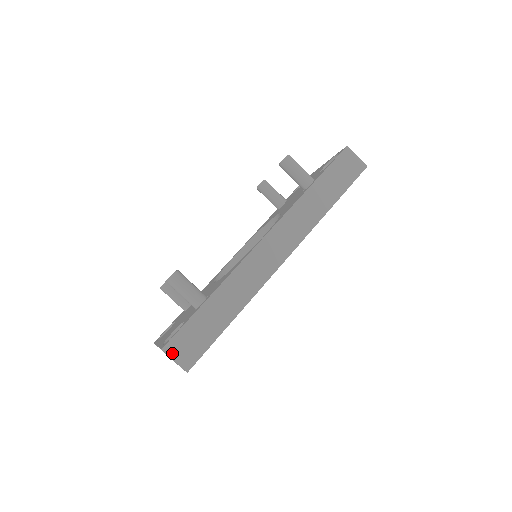
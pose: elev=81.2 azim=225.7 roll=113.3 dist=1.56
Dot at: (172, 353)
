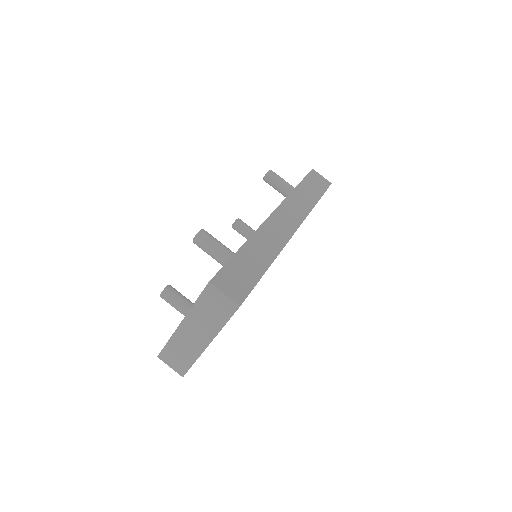
Dot at: (220, 286)
